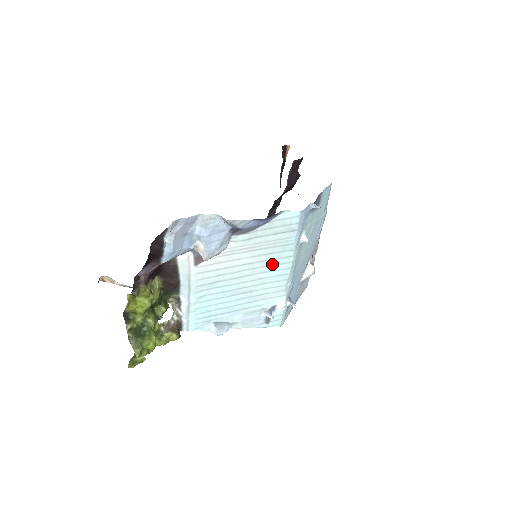
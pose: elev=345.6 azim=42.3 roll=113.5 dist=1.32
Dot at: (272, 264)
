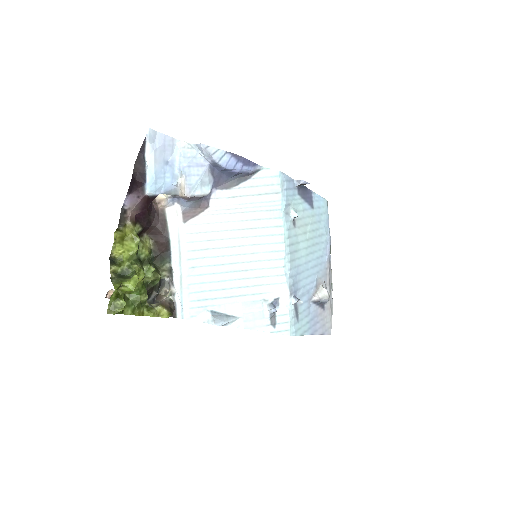
Dot at: (263, 234)
